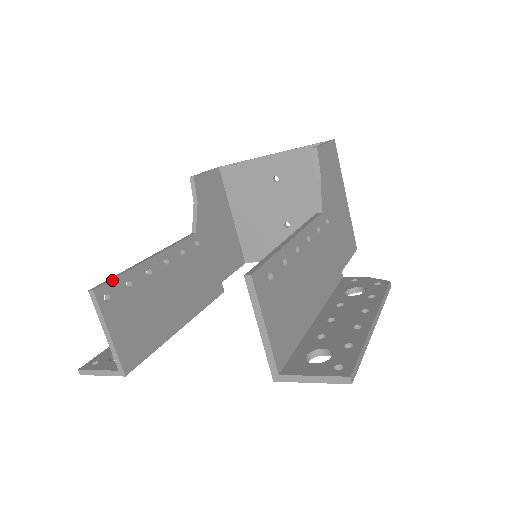
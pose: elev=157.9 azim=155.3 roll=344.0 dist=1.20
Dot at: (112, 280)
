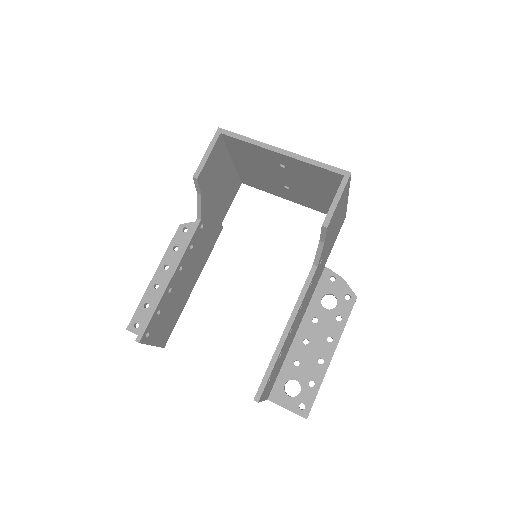
Dot at: (148, 325)
